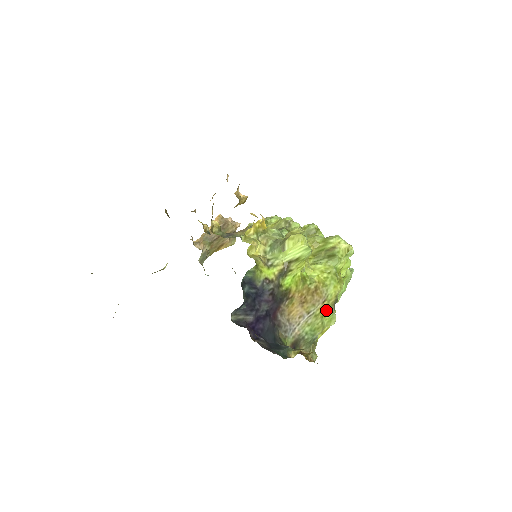
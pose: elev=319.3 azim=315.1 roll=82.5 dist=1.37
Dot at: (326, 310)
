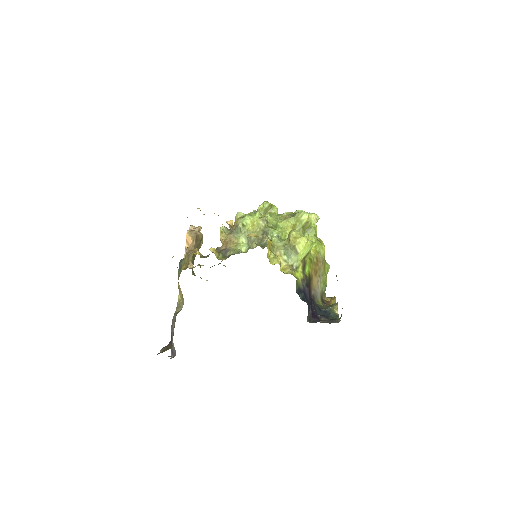
Dot at: (325, 266)
